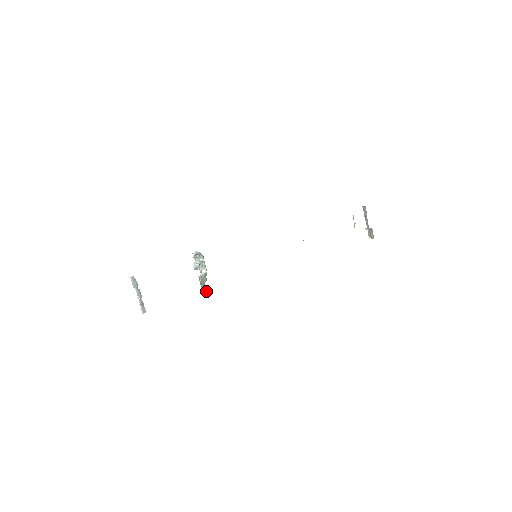
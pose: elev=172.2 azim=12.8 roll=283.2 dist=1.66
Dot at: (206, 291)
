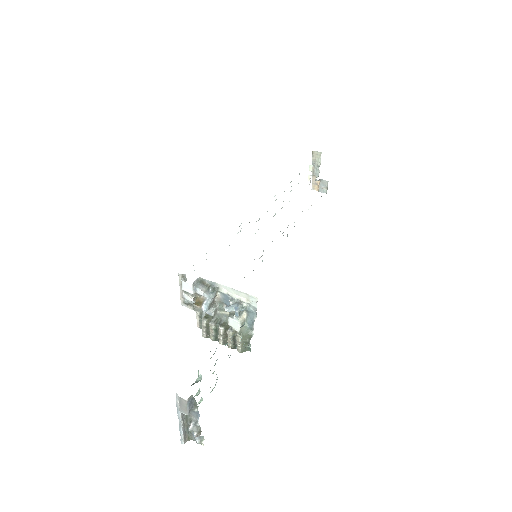
Dot at: (247, 347)
